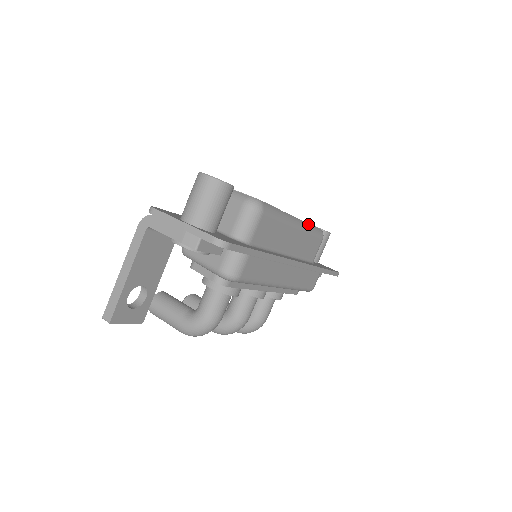
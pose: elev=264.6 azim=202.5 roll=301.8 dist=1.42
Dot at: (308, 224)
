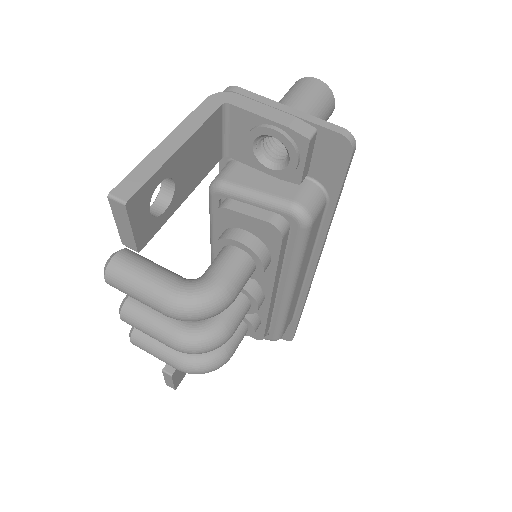
Dot at: occluded
